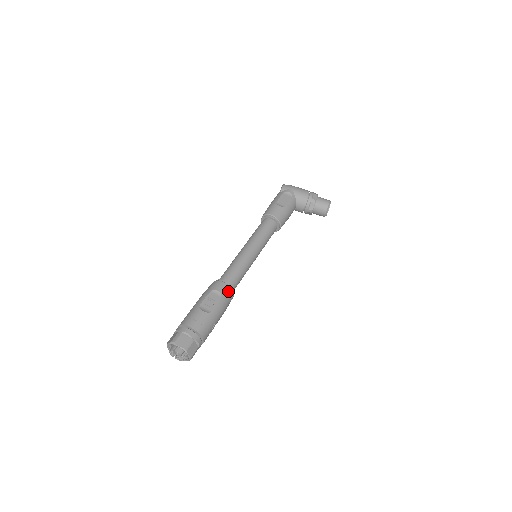
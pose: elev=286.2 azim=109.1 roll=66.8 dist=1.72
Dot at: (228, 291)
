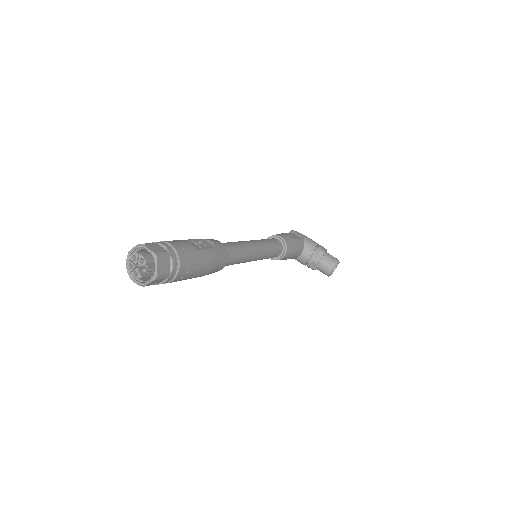
Dot at: (223, 250)
